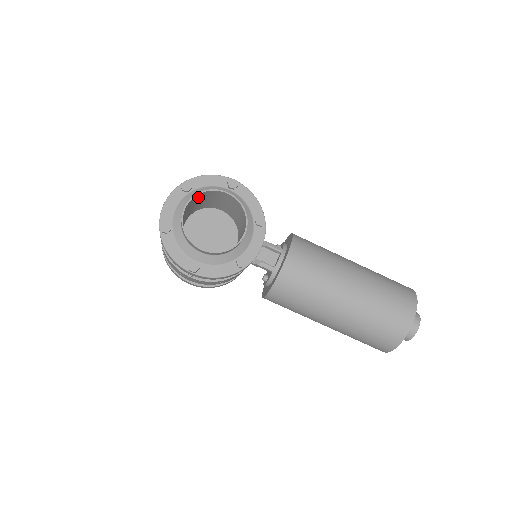
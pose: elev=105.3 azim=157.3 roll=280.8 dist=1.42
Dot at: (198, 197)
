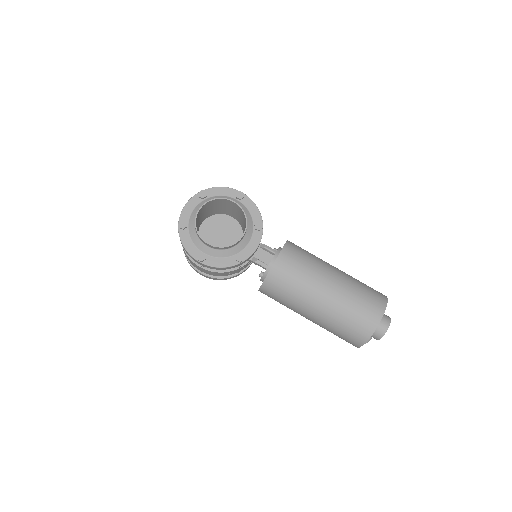
Dot at: (211, 203)
